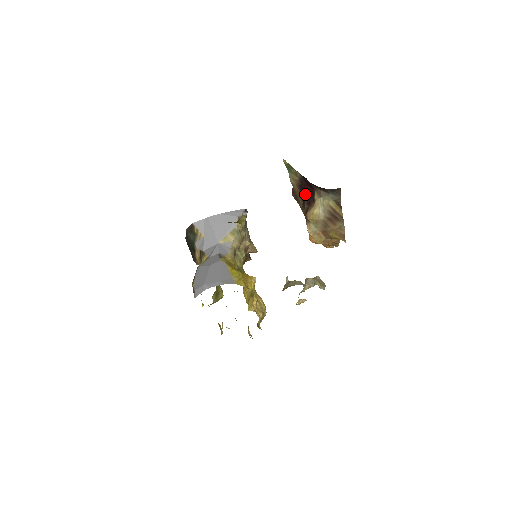
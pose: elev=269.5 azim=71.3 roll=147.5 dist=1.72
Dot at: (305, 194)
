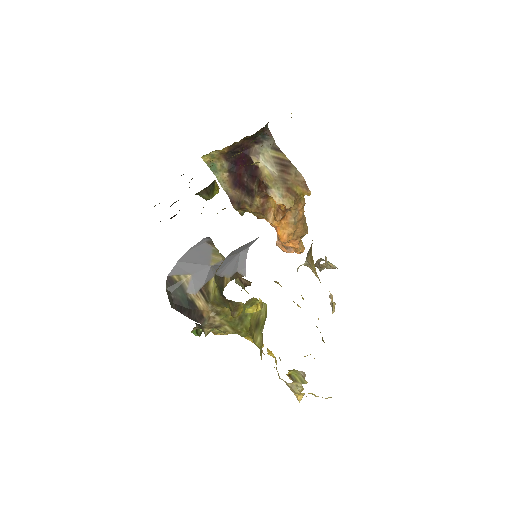
Dot at: (244, 181)
